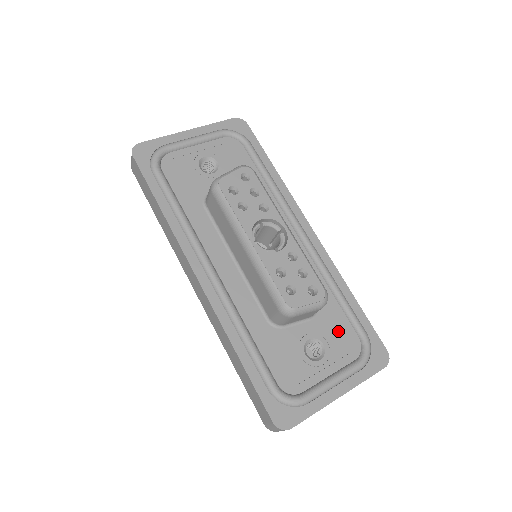
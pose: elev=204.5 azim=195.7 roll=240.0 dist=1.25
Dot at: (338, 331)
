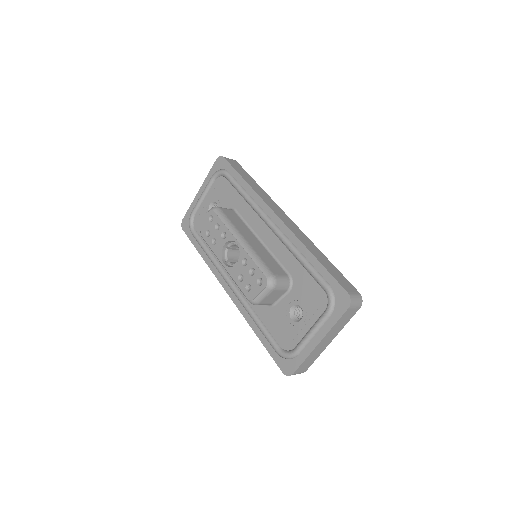
Dot at: (309, 292)
